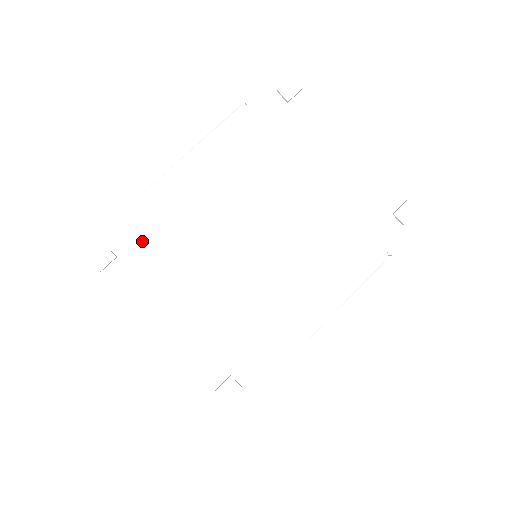
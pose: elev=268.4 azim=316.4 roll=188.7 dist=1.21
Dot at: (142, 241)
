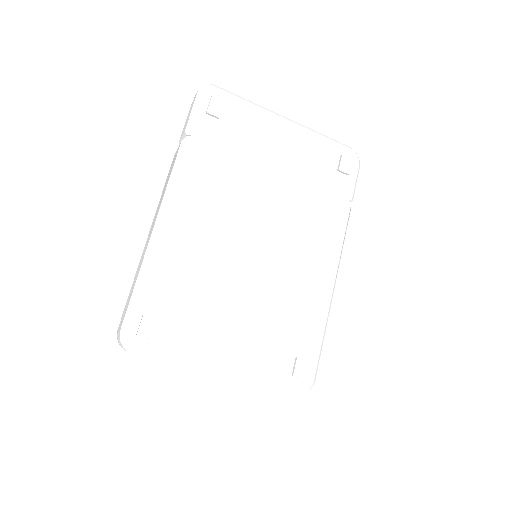
Dot at: (170, 294)
